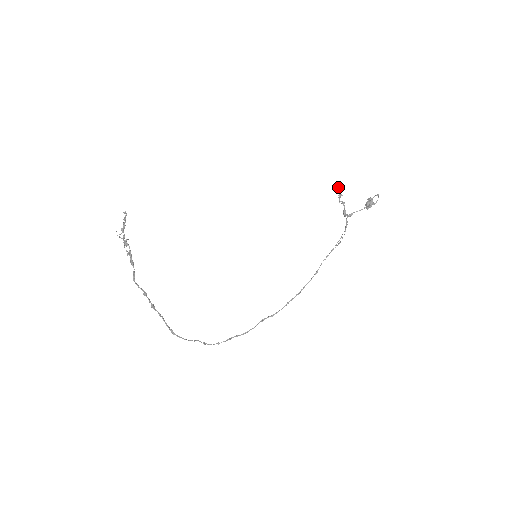
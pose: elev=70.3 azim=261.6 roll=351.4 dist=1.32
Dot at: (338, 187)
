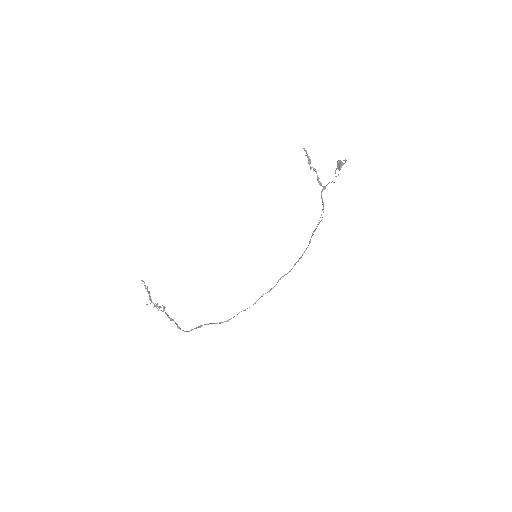
Dot at: (305, 150)
